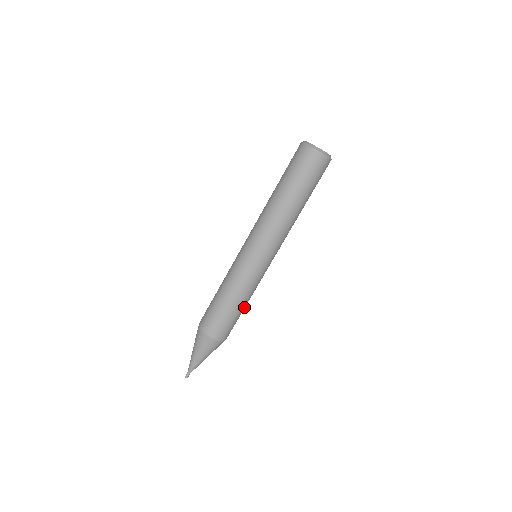
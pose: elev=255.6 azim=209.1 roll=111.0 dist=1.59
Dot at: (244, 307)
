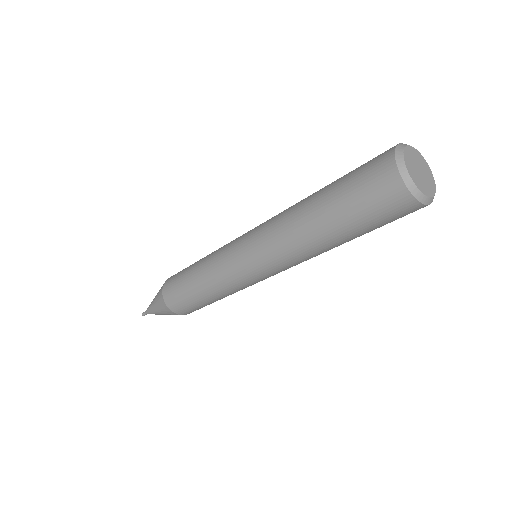
Dot at: occluded
